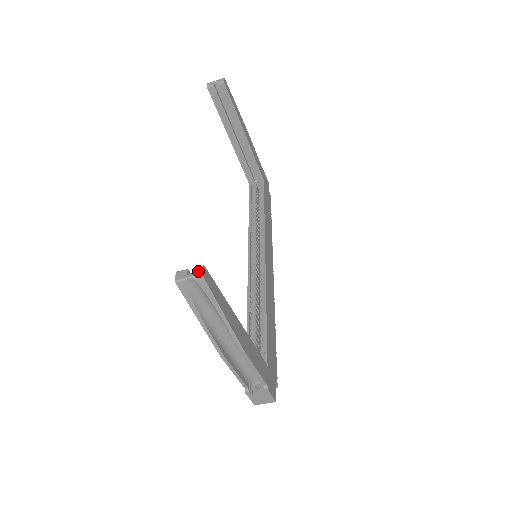
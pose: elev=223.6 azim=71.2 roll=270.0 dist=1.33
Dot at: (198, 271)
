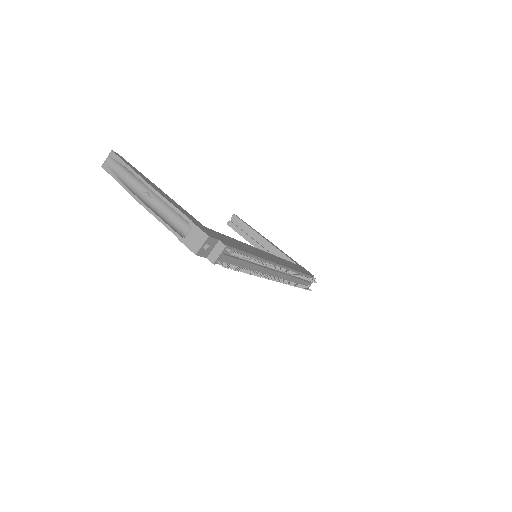
Dot at: (112, 154)
